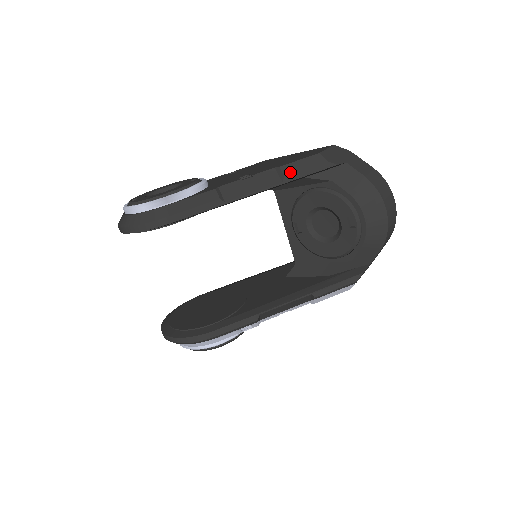
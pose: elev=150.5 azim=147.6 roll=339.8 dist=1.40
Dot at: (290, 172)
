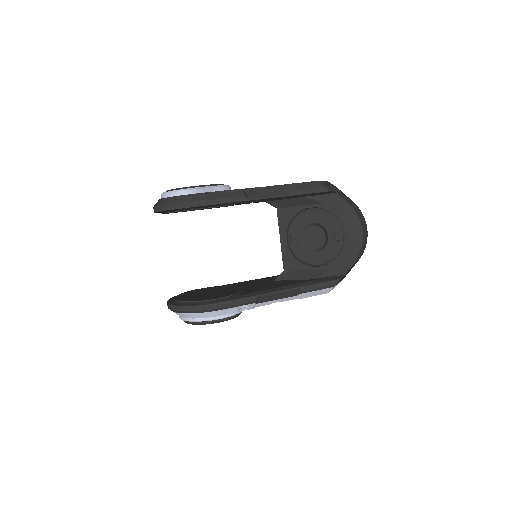
Dot at: (298, 188)
